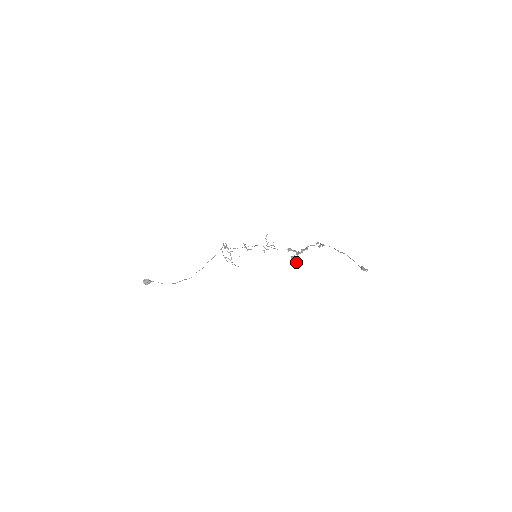
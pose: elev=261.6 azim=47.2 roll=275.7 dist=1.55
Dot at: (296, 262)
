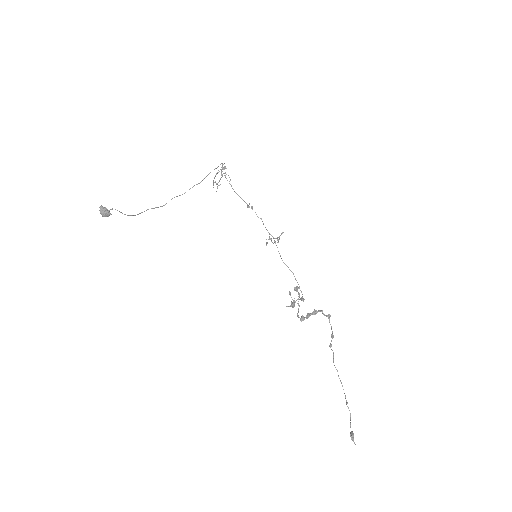
Dot at: occluded
